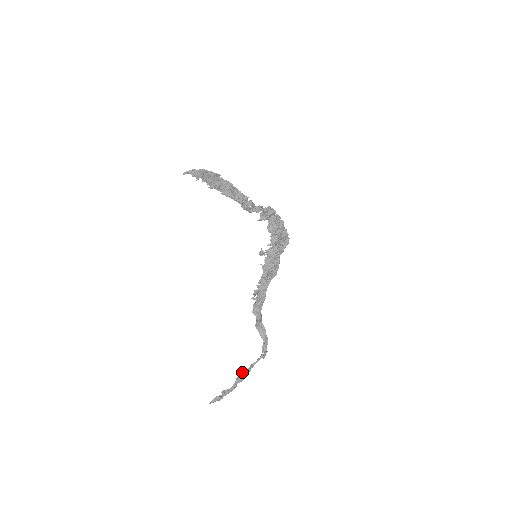
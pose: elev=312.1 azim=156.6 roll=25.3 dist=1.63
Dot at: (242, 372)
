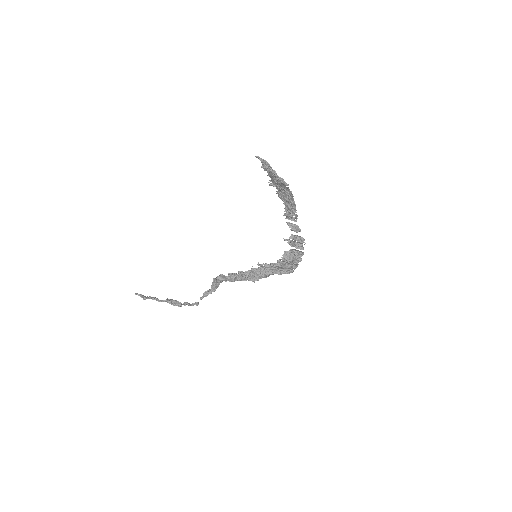
Dot at: (174, 301)
